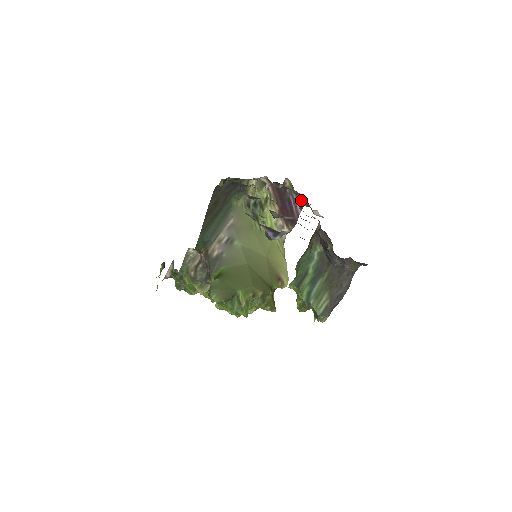
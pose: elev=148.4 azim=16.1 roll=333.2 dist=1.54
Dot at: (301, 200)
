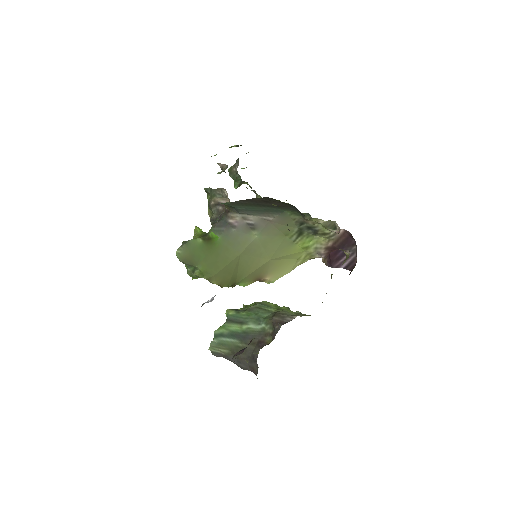
Dot at: occluded
